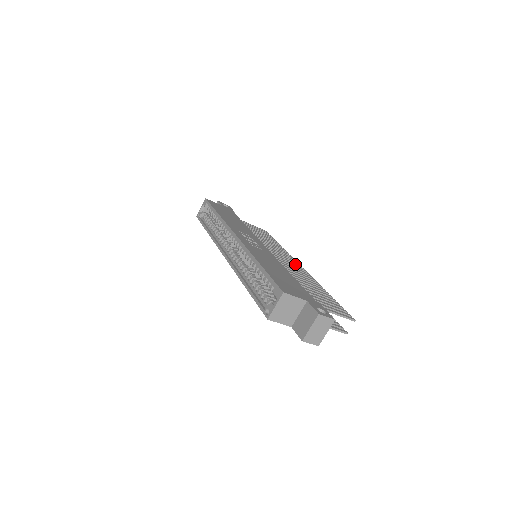
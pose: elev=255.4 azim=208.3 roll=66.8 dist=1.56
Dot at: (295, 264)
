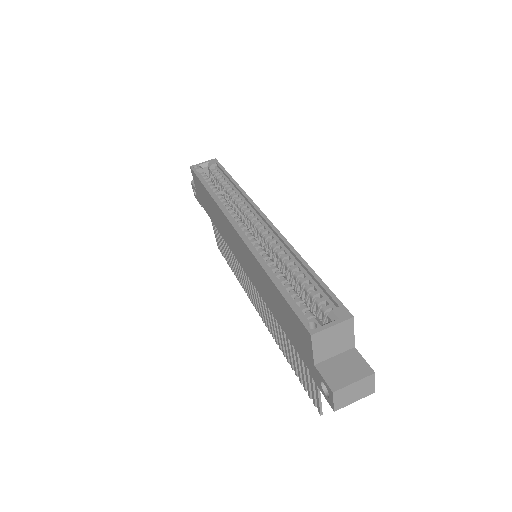
Dot at: occluded
